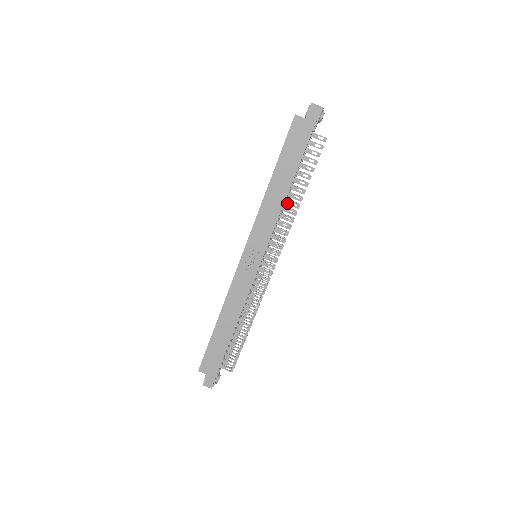
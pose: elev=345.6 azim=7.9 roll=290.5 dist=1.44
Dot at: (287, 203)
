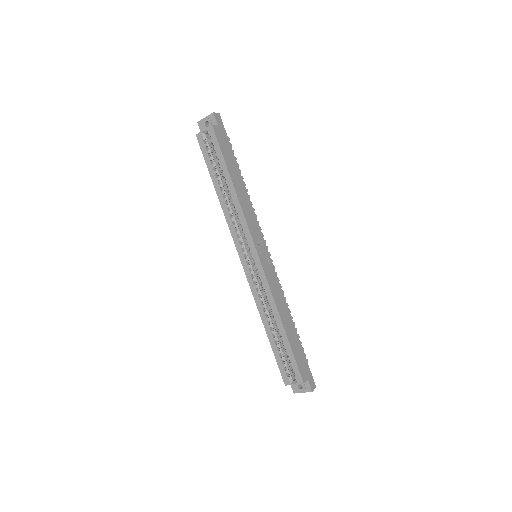
Dot at: occluded
